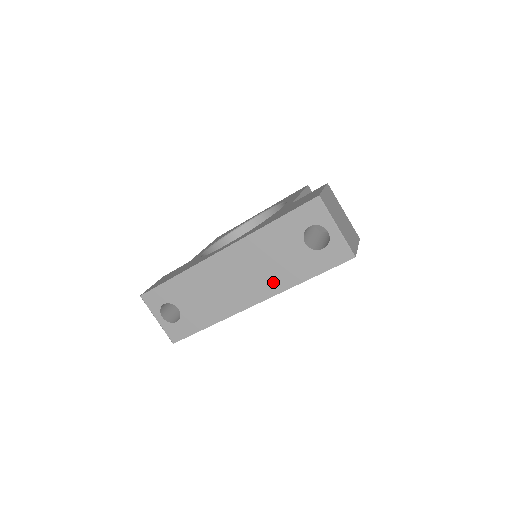
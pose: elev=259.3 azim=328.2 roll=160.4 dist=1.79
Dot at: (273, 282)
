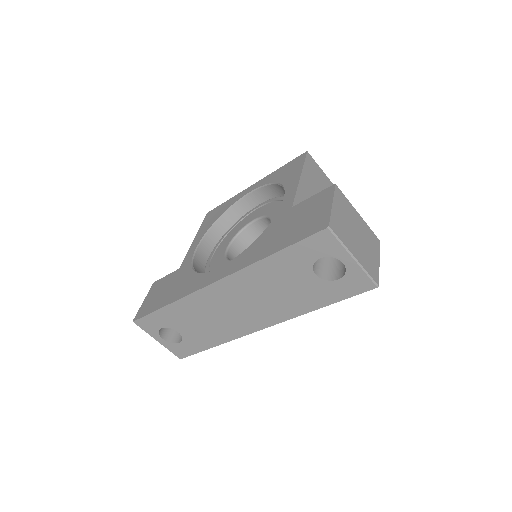
Dot at: (281, 310)
